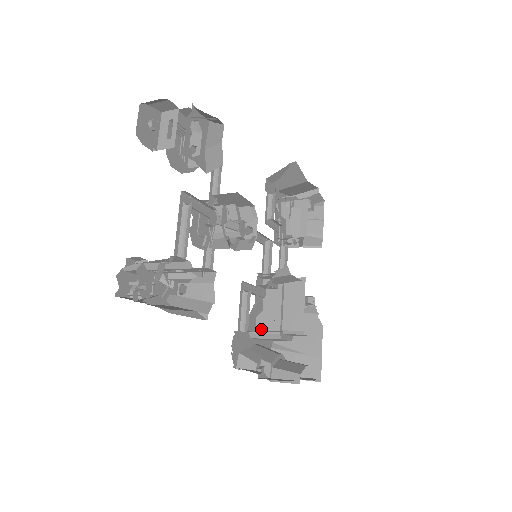
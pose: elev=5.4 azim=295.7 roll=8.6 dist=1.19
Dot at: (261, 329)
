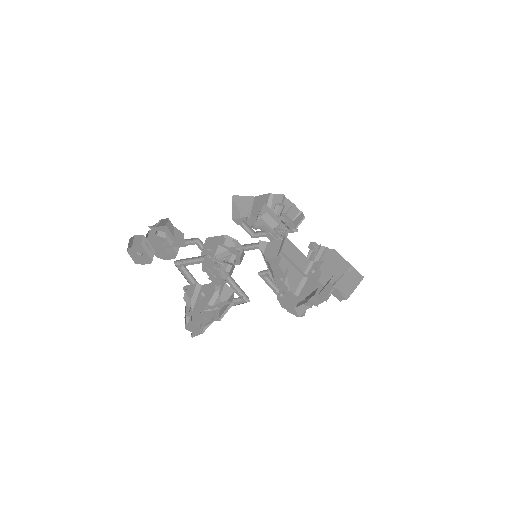
Dot at: (295, 286)
